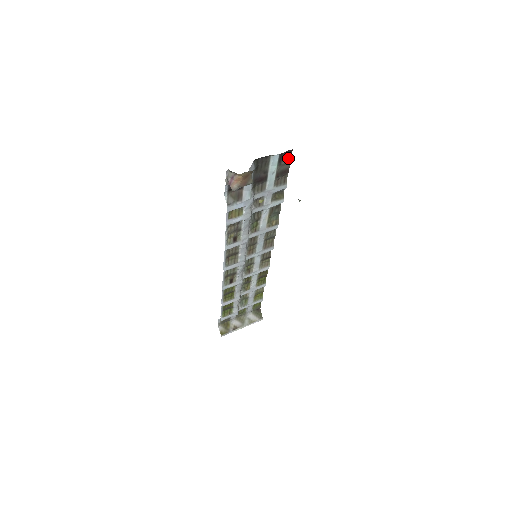
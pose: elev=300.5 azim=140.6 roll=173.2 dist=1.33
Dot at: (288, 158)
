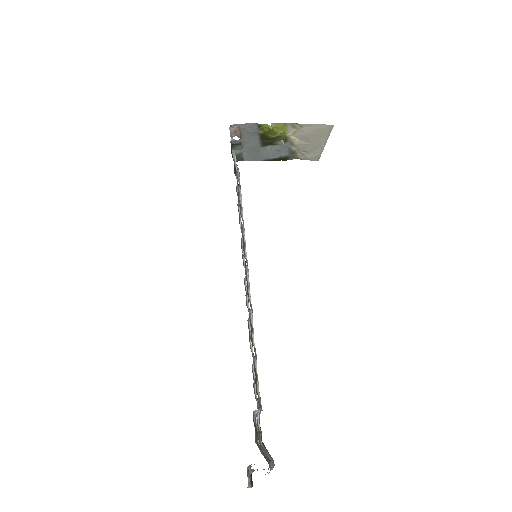
Dot at: occluded
